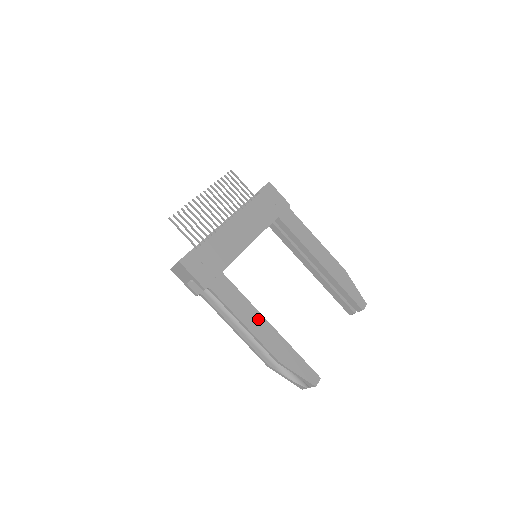
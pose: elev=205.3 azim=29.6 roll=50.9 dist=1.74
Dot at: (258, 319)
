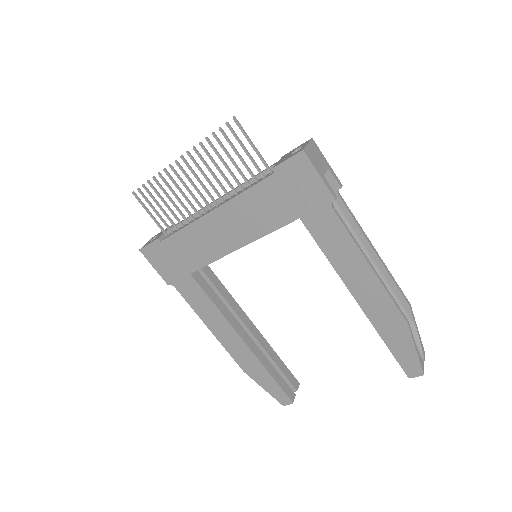
Dot at: (228, 330)
